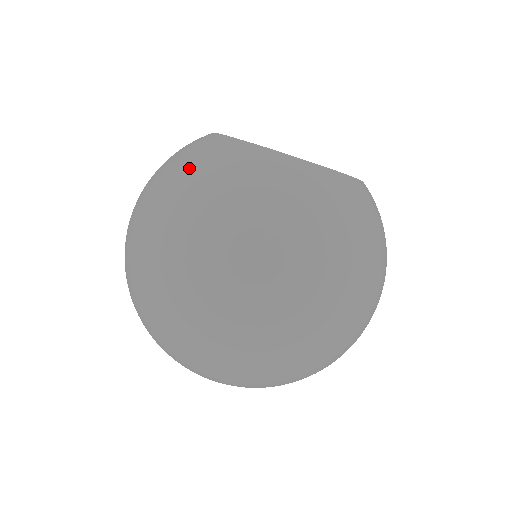
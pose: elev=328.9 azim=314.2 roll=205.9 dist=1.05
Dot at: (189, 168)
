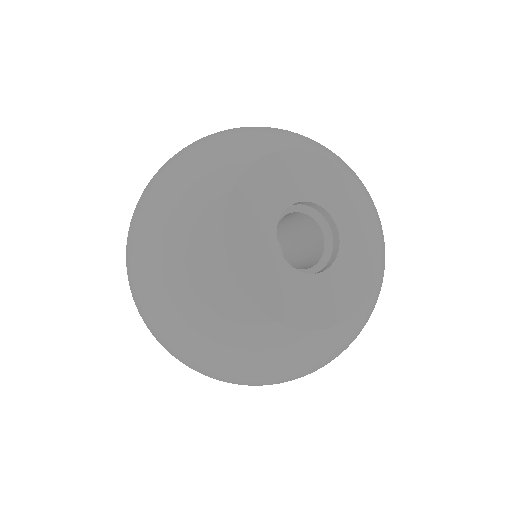
Dot at: (172, 272)
